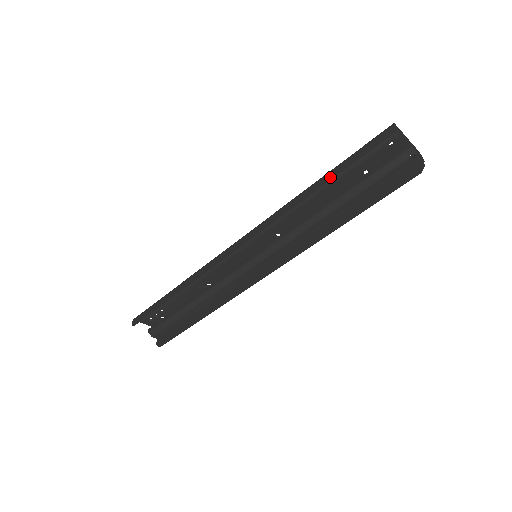
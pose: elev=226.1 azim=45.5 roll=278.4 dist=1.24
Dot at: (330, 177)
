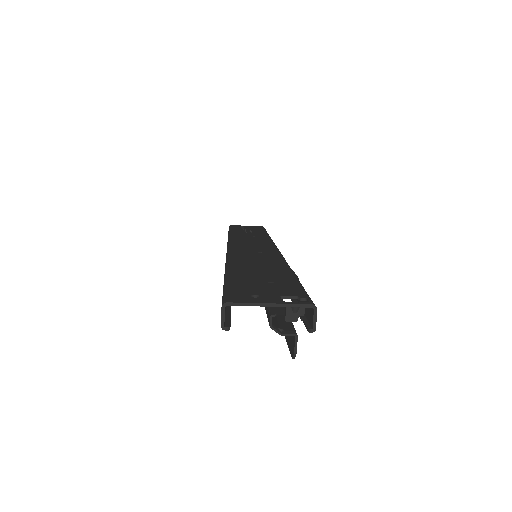
Dot at: occluded
